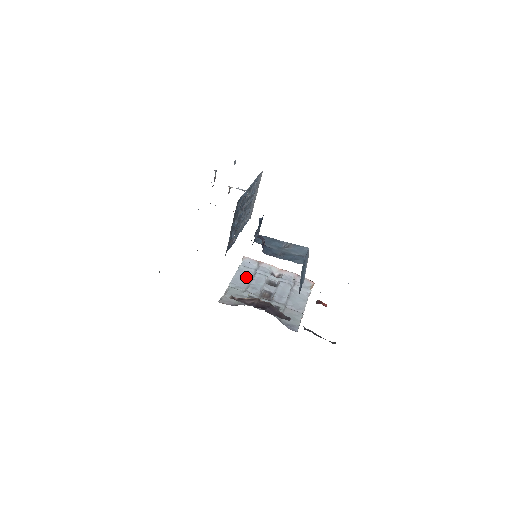
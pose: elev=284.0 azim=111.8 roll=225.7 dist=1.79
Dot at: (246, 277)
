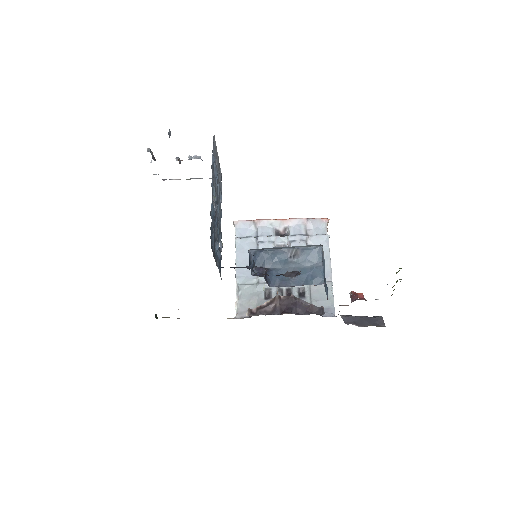
Dot at: occluded
